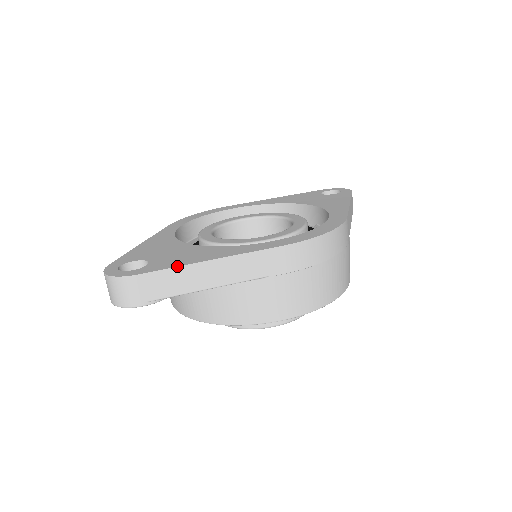
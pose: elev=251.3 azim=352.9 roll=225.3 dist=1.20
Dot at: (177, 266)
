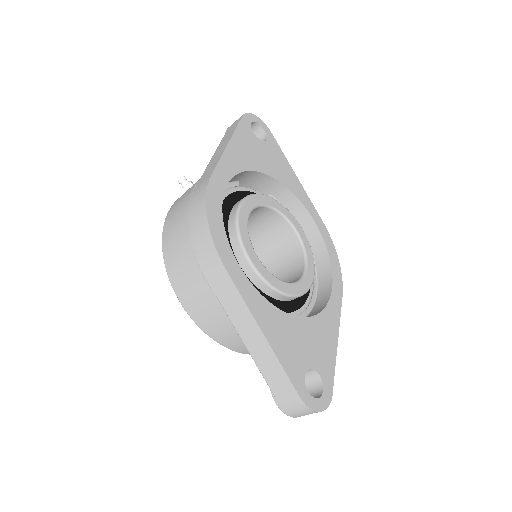
Dot at: occluded
